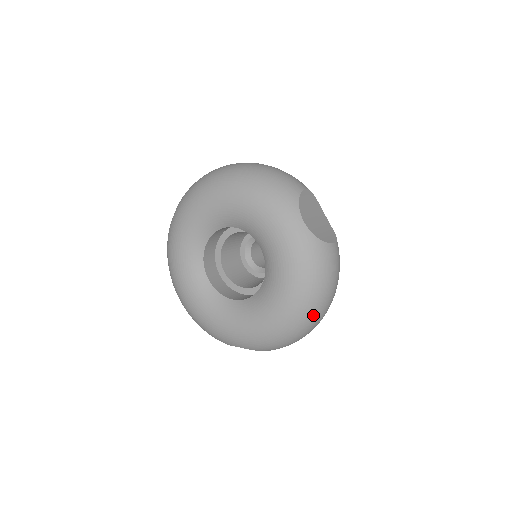
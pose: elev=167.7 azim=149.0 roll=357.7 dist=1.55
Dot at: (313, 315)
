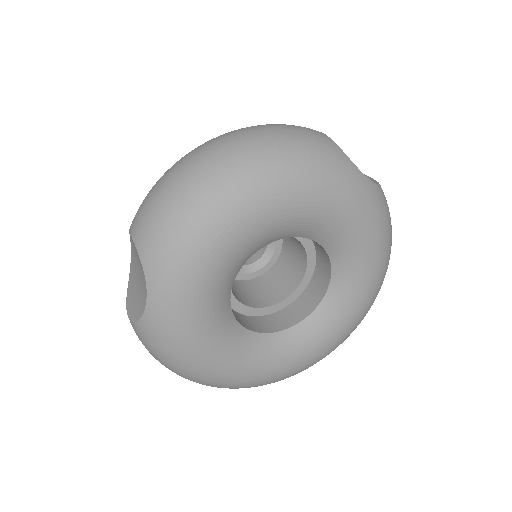
Dot at: occluded
